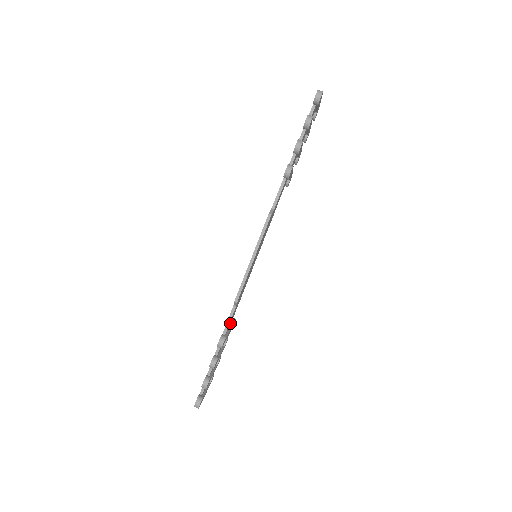
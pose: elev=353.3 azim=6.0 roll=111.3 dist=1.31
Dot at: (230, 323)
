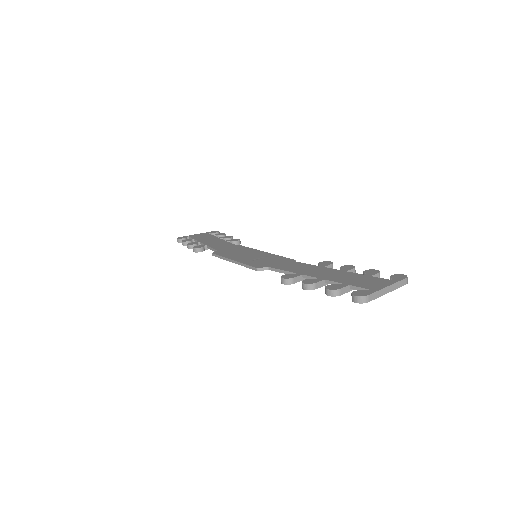
Dot at: occluded
